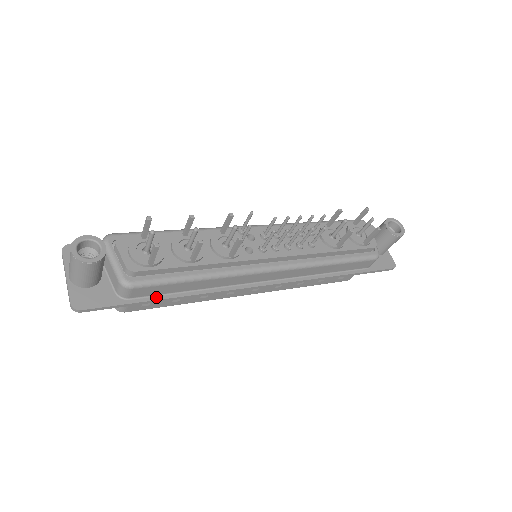
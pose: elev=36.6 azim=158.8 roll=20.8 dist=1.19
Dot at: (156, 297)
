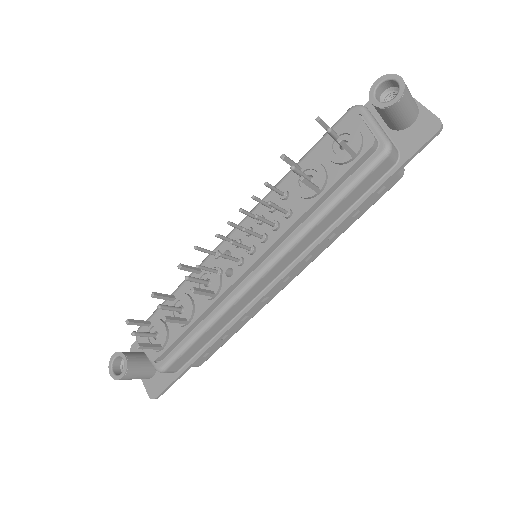
Dot at: (194, 358)
